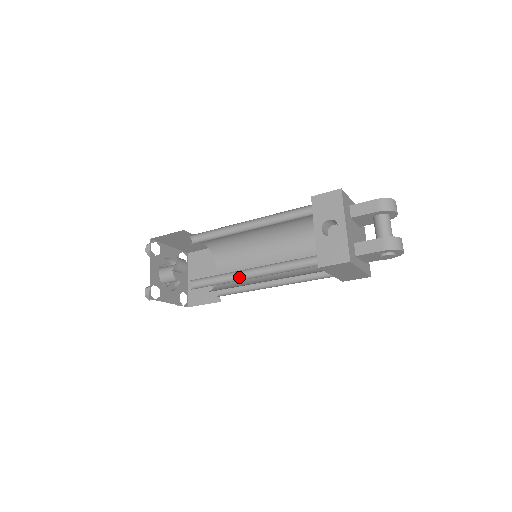
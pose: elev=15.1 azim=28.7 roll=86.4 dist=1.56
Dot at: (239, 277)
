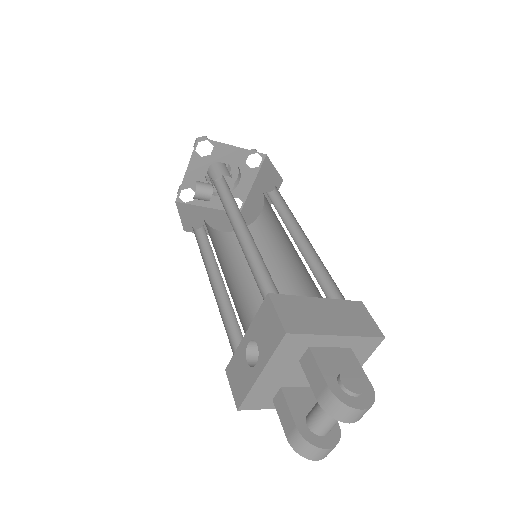
Dot at: (218, 269)
